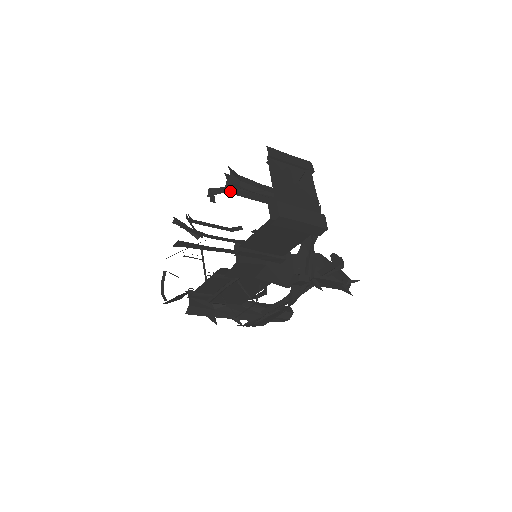
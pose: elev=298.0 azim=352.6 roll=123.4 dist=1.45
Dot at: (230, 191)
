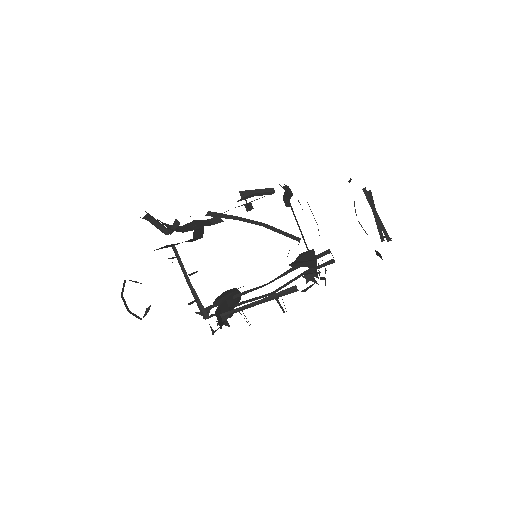
Dot at: (285, 203)
